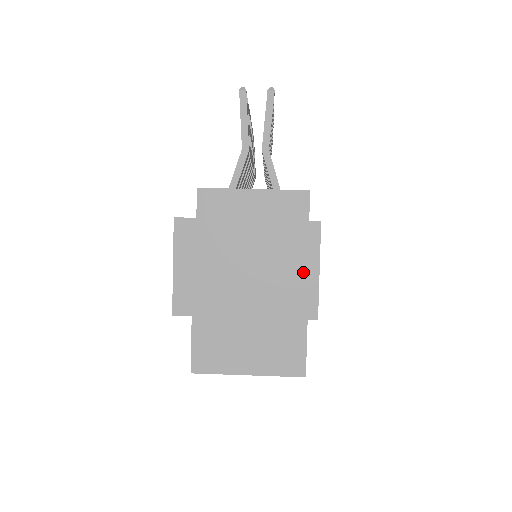
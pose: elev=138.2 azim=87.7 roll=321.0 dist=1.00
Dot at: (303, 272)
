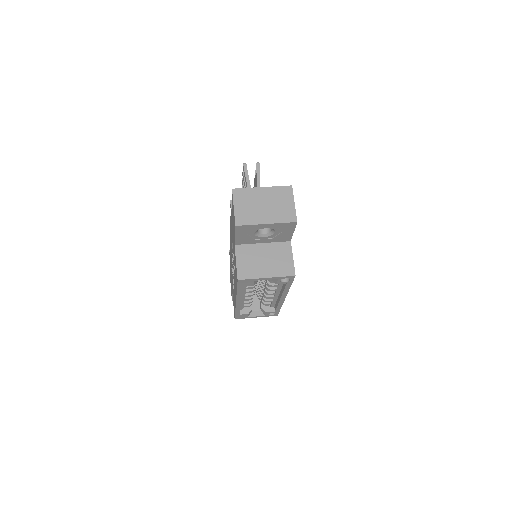
Dot at: (288, 204)
